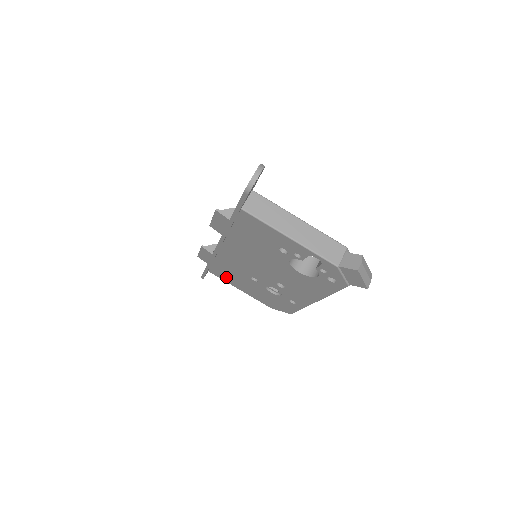
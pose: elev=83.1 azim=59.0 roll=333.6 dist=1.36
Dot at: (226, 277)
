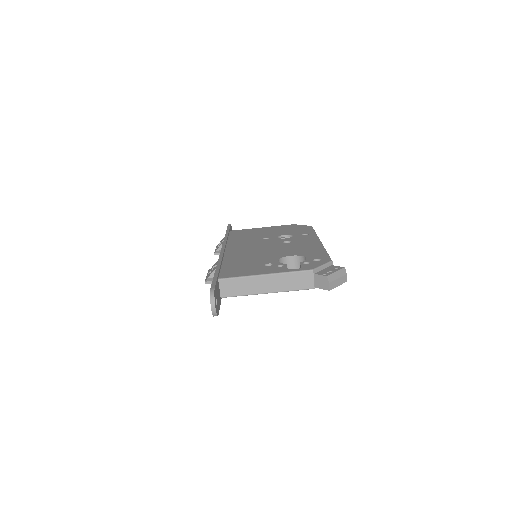
Dot at: occluded
